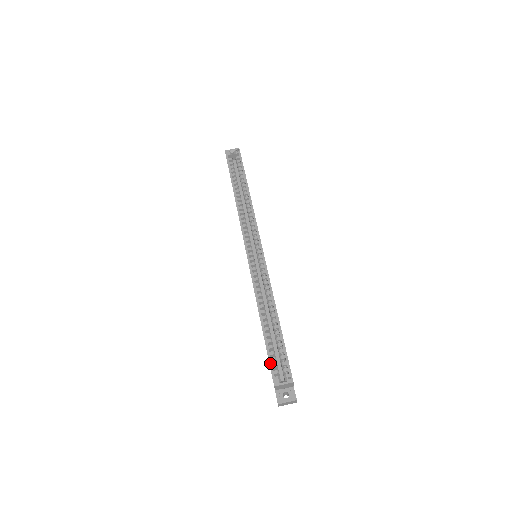
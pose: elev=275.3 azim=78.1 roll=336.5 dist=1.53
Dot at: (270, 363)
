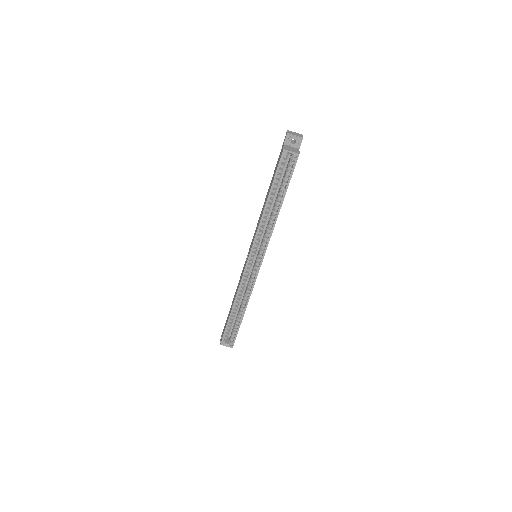
Dot at: (224, 334)
